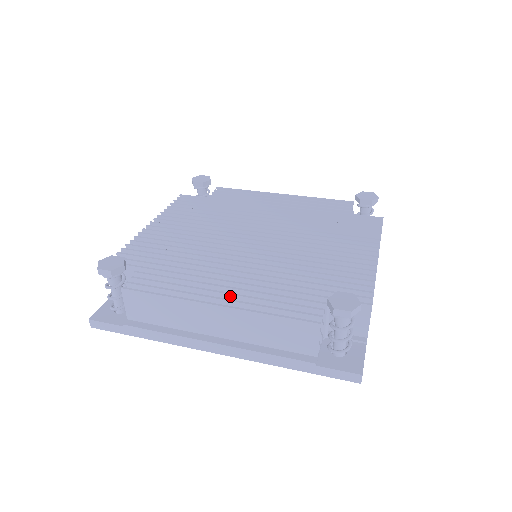
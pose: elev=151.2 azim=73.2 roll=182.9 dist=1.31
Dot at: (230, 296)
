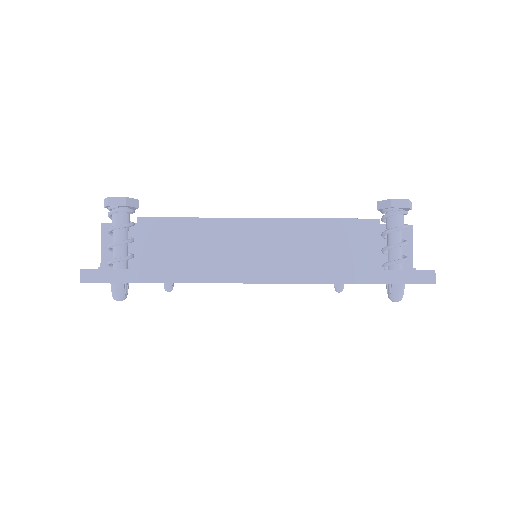
Dot at: occluded
